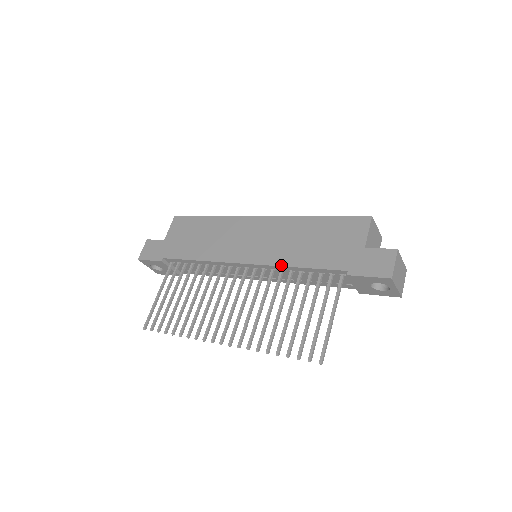
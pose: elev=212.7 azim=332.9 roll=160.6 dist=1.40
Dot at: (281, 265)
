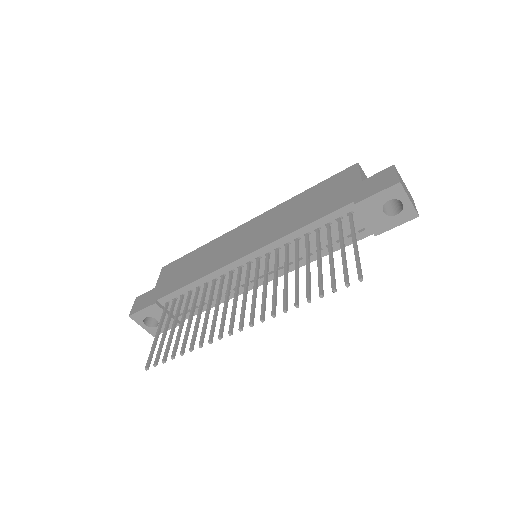
Dot at: (284, 235)
